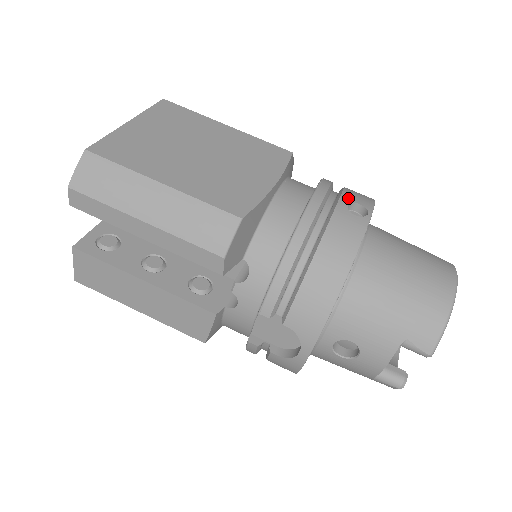
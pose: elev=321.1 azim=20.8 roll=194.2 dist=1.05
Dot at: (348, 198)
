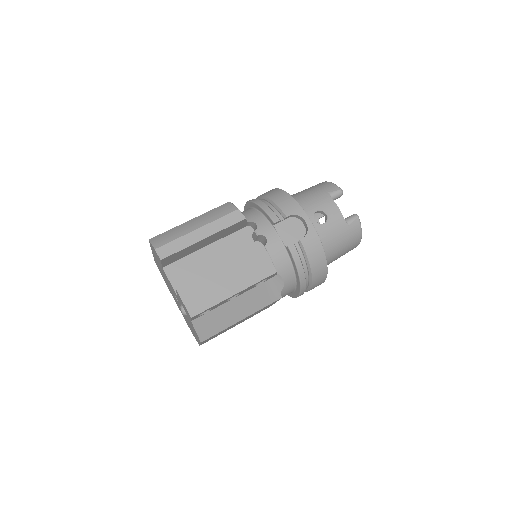
Dot at: occluded
